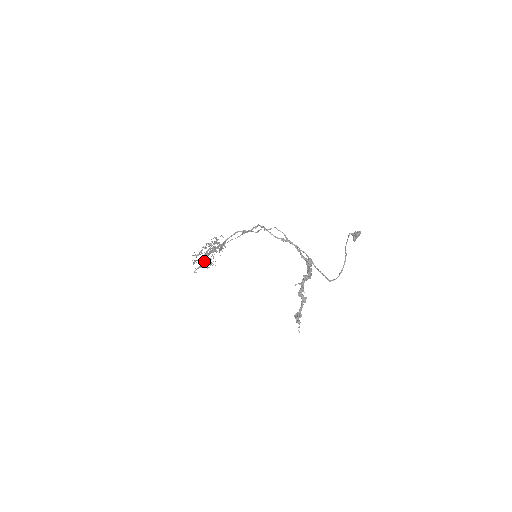
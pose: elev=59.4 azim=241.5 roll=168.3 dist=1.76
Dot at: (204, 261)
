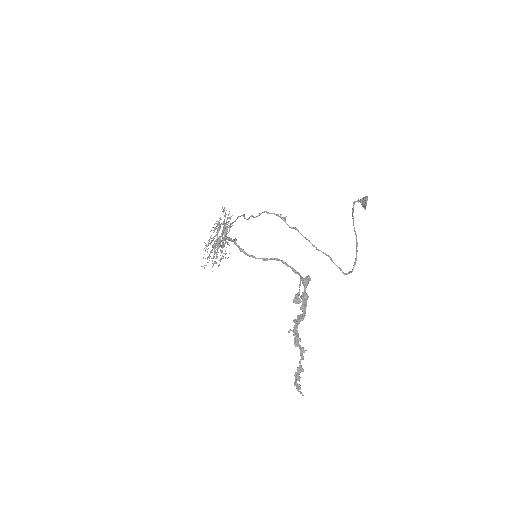
Dot at: (219, 247)
